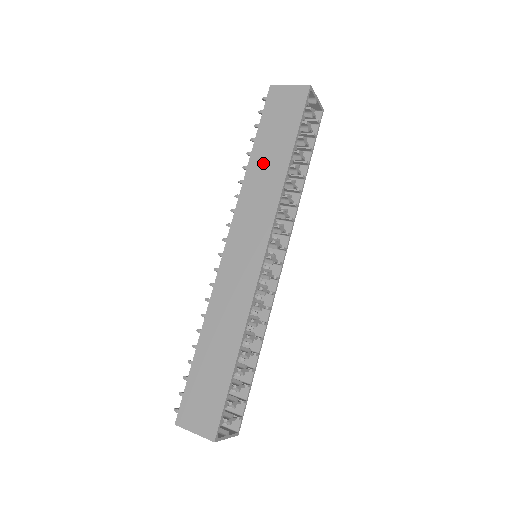
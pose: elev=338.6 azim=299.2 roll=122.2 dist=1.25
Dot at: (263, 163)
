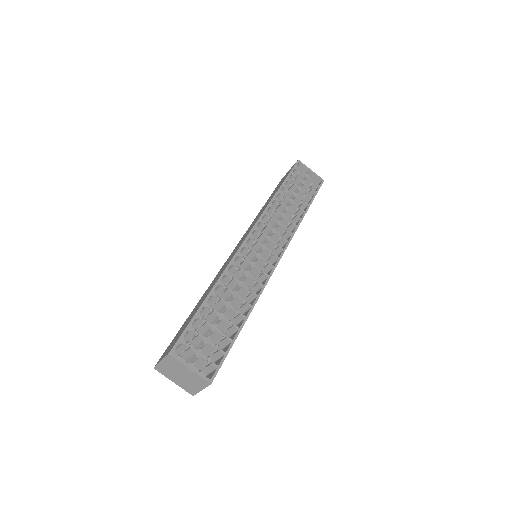
Dot at: occluded
